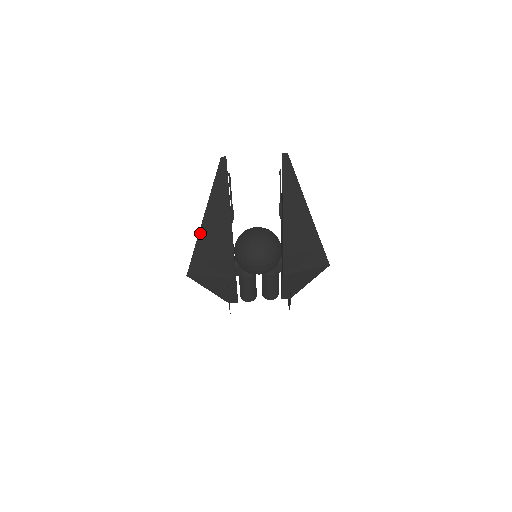
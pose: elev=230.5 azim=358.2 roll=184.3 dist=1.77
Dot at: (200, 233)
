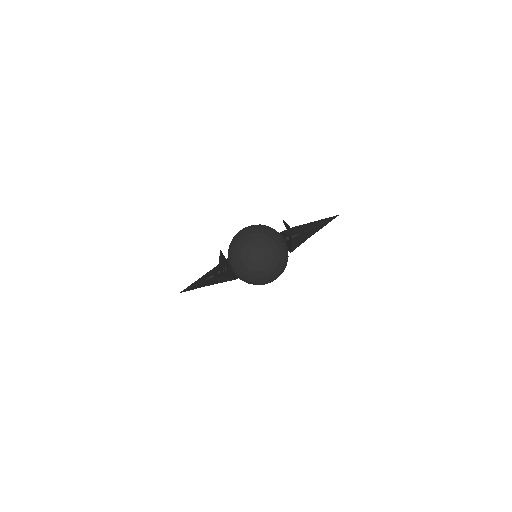
Dot at: occluded
